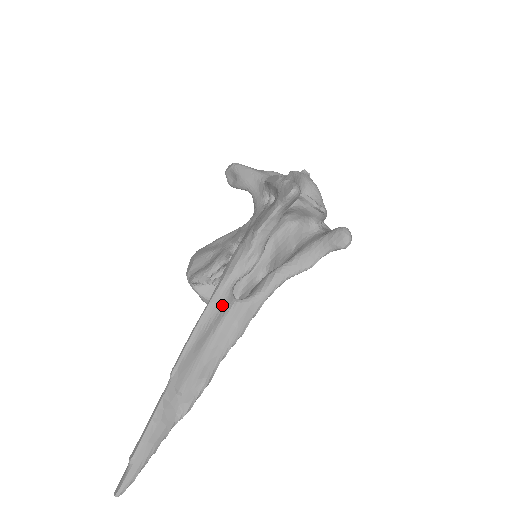
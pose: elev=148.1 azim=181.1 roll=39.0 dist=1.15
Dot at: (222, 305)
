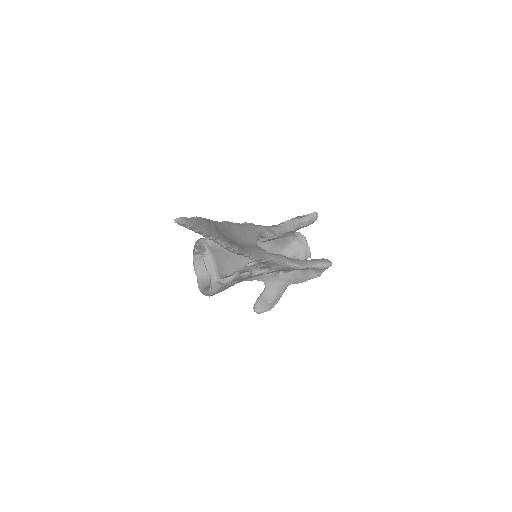
Dot at: (254, 233)
